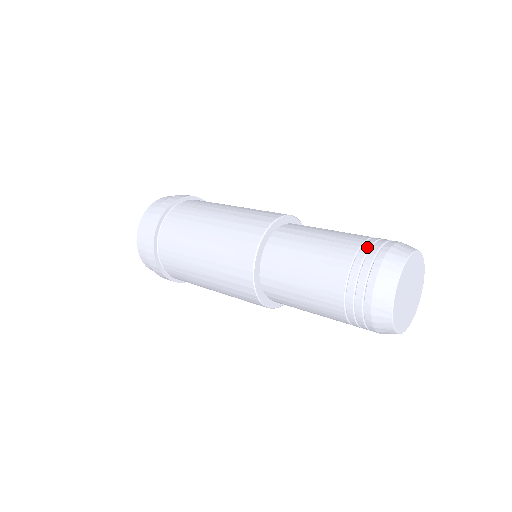
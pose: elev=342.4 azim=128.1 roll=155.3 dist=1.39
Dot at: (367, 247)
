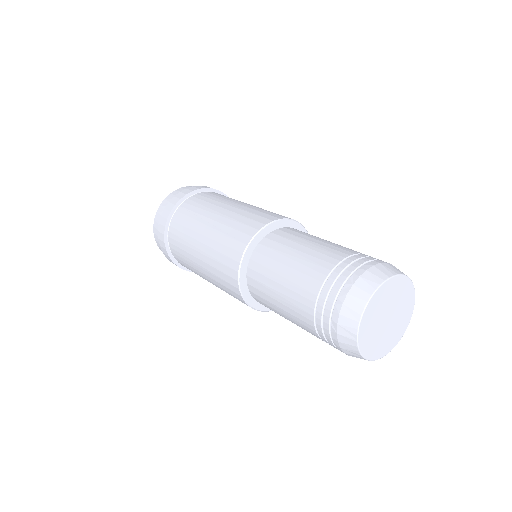
Dot at: (329, 284)
